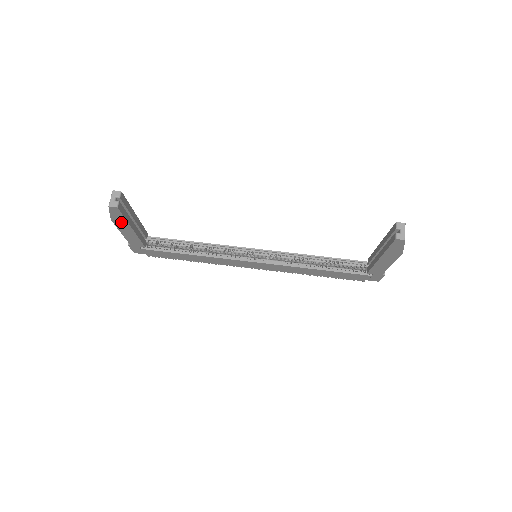
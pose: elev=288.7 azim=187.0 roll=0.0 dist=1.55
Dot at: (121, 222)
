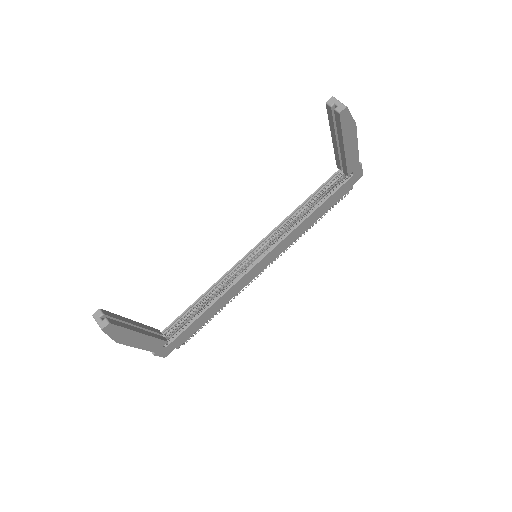
Dot at: (126, 336)
